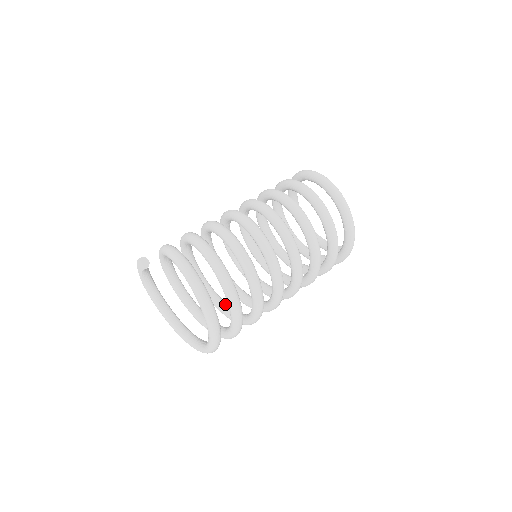
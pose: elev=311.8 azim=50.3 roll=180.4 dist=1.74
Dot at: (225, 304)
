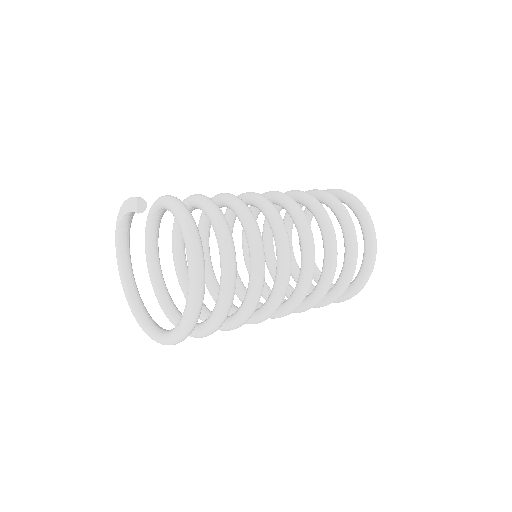
Dot at: occluded
